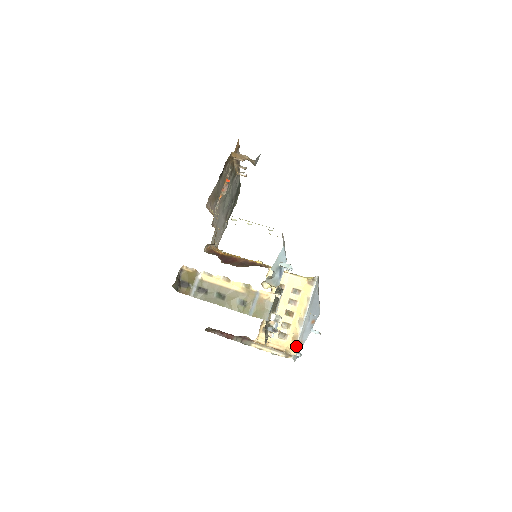
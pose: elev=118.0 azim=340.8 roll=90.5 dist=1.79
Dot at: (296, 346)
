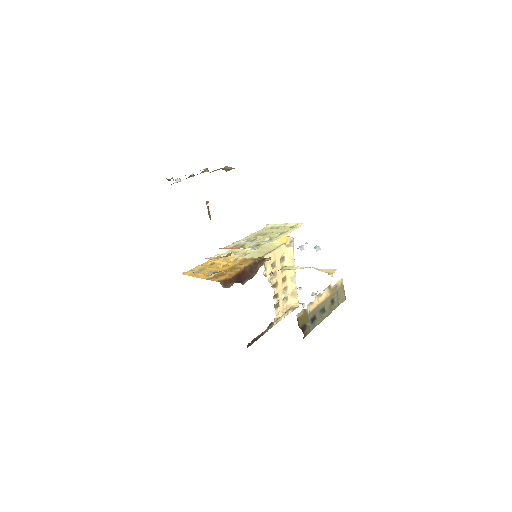
Dot at: occluded
